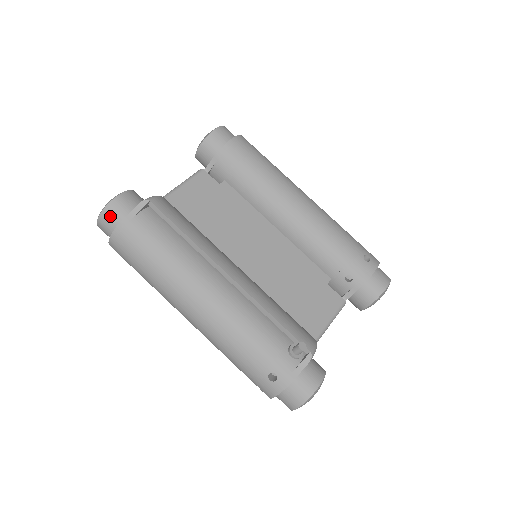
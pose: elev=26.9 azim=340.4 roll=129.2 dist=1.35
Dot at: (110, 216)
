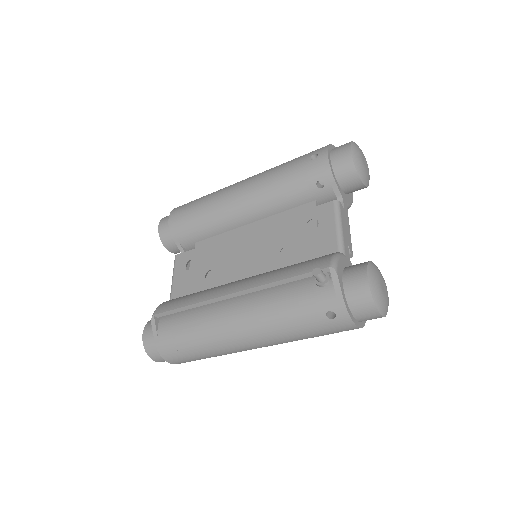
Dot at: (151, 350)
